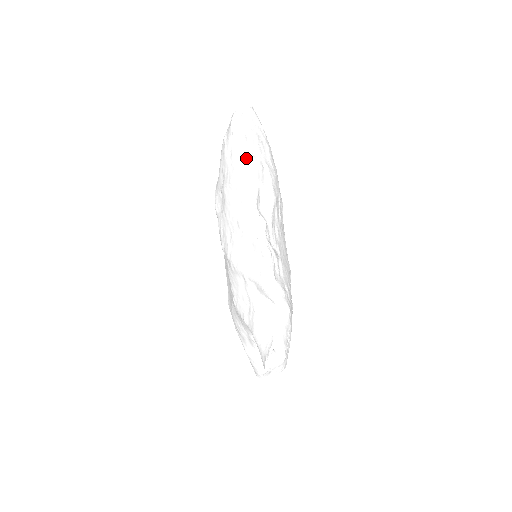
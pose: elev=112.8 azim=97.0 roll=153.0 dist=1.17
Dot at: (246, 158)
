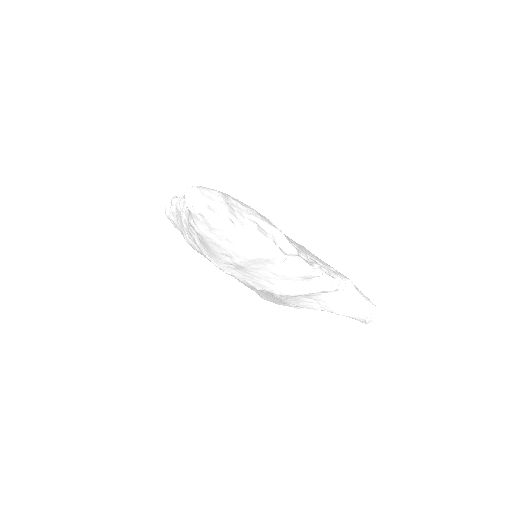
Dot at: (247, 235)
